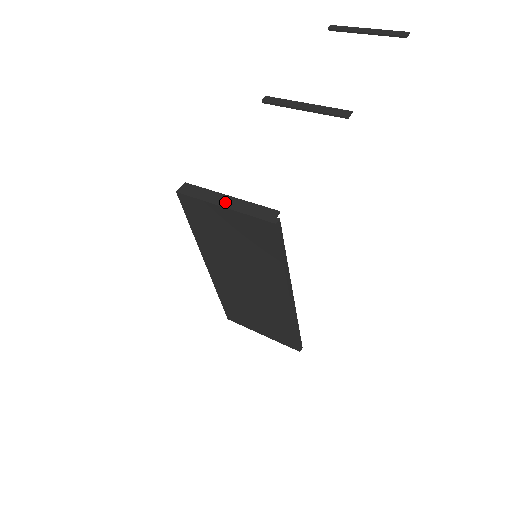
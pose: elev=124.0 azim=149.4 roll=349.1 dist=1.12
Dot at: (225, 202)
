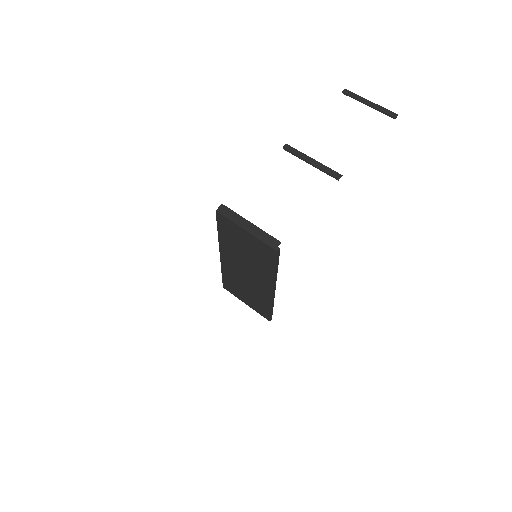
Dot at: (247, 227)
